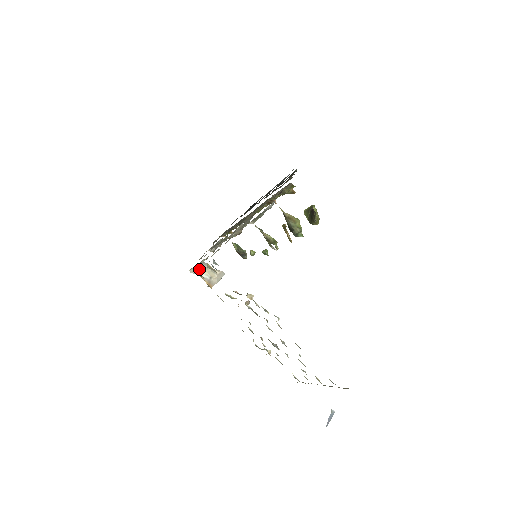
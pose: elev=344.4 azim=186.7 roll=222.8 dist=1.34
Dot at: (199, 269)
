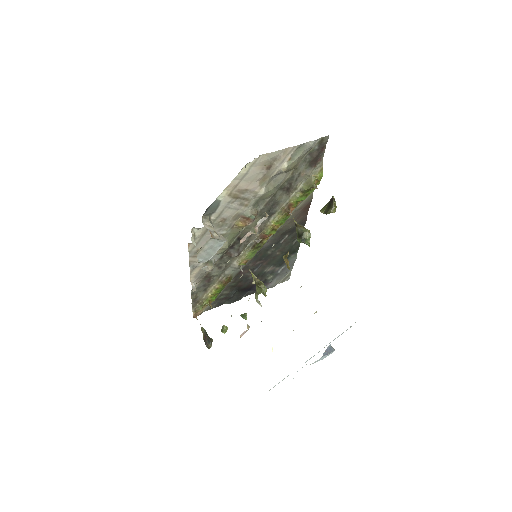
Dot at: (205, 224)
